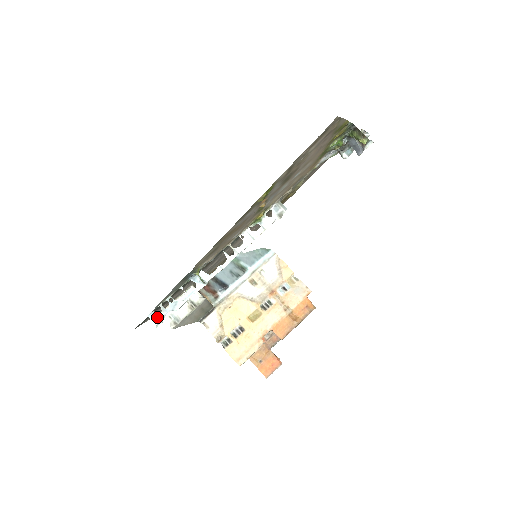
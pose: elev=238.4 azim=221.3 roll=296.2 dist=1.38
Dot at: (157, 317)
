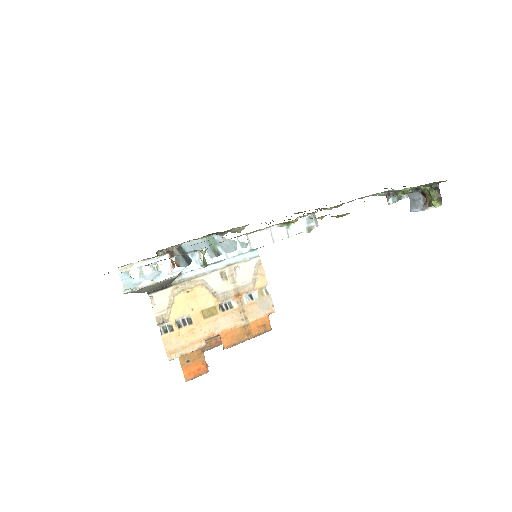
Dot at: (130, 280)
